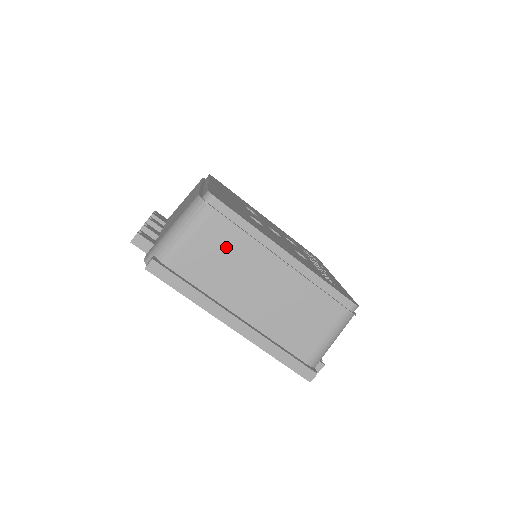
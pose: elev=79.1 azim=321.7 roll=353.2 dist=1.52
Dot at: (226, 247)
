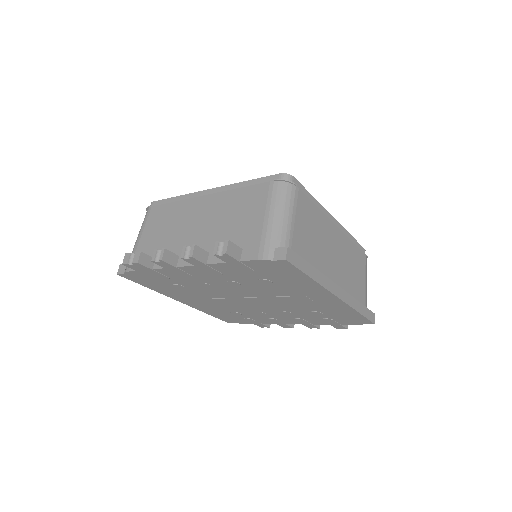
Dot at: (312, 222)
